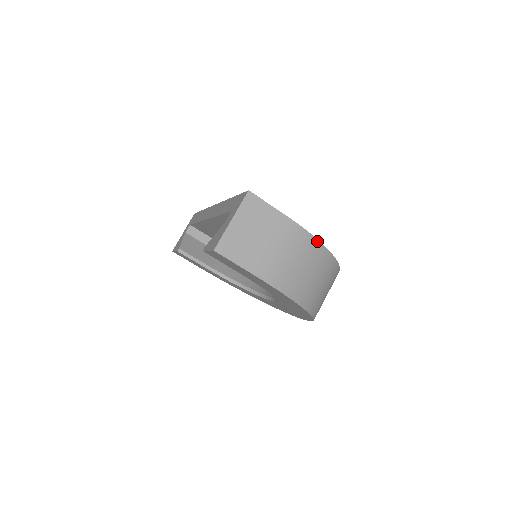
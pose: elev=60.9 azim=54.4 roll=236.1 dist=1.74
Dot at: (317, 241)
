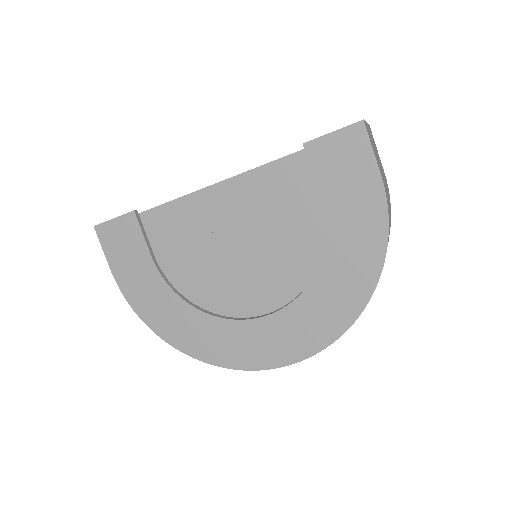
Dot at: (390, 225)
